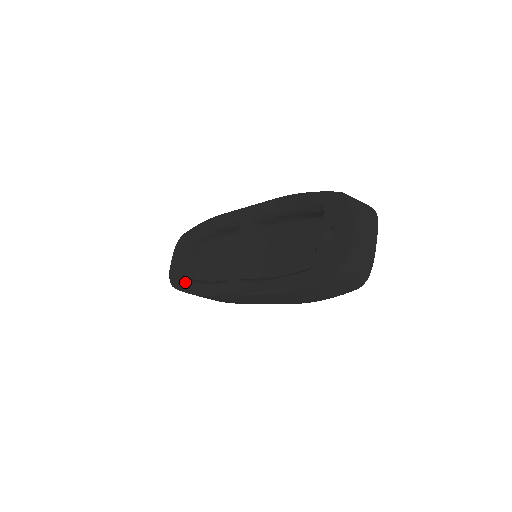
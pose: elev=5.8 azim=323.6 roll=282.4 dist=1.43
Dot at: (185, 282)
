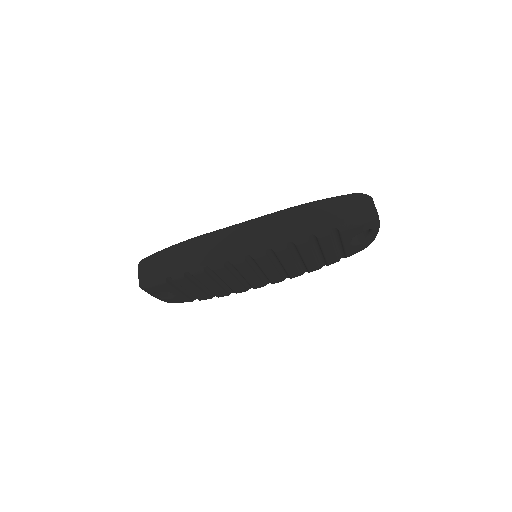
Dot at: occluded
